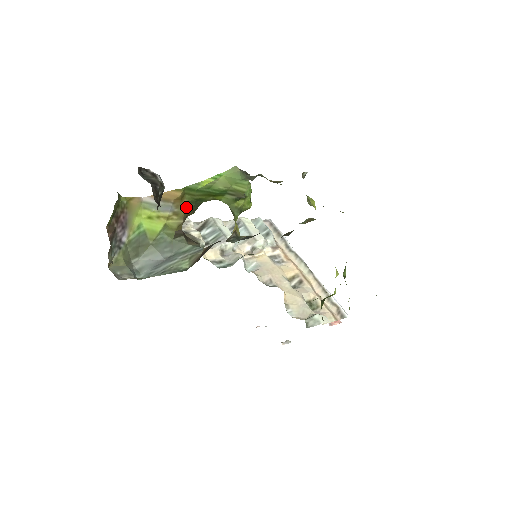
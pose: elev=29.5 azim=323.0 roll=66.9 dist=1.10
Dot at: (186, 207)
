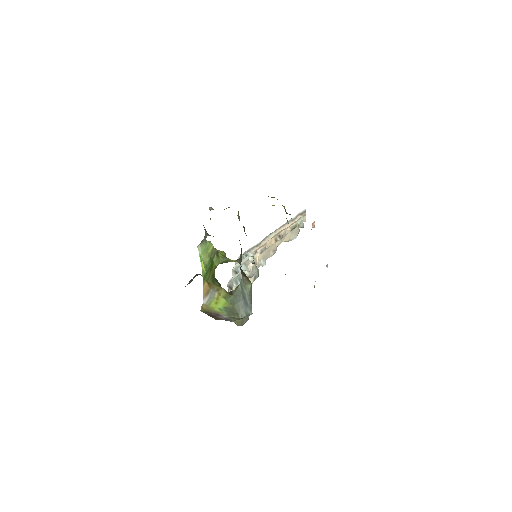
Dot at: (215, 284)
